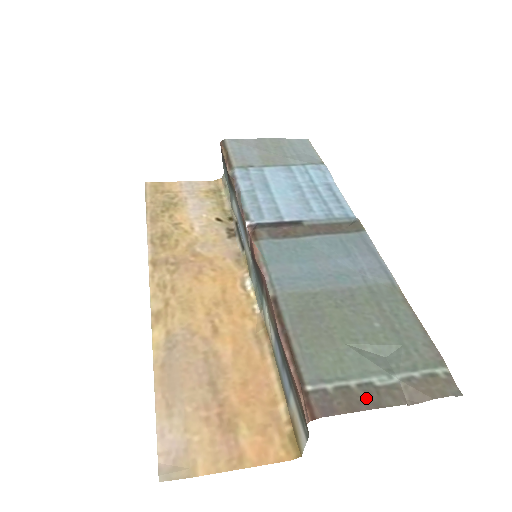
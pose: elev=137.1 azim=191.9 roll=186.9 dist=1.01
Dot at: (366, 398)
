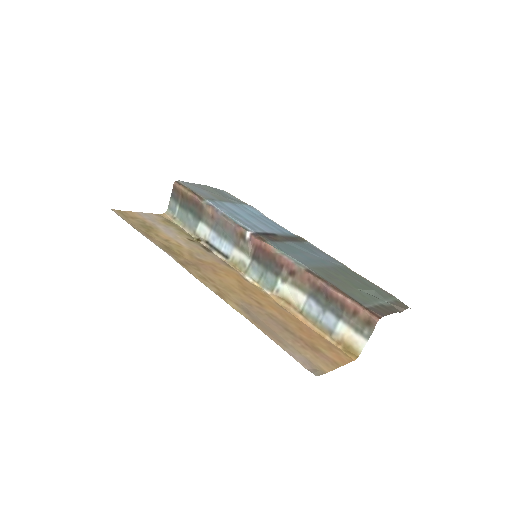
Dot at: (387, 309)
